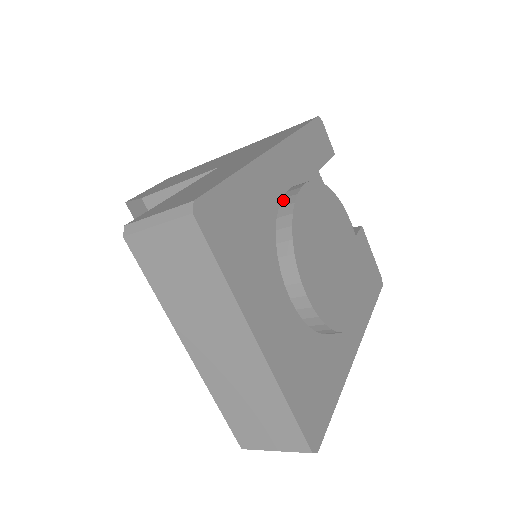
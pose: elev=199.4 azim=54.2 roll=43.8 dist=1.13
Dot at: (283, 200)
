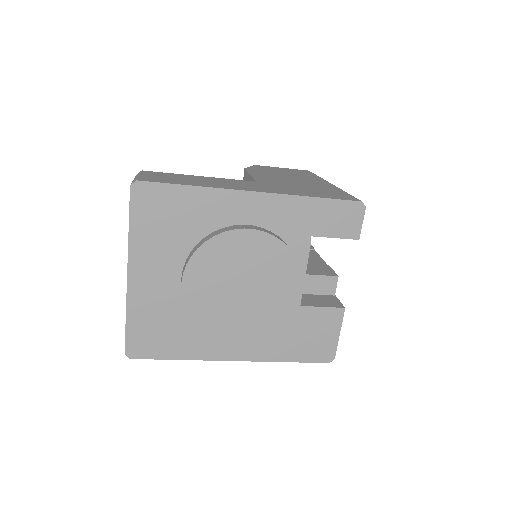
Dot at: (230, 226)
